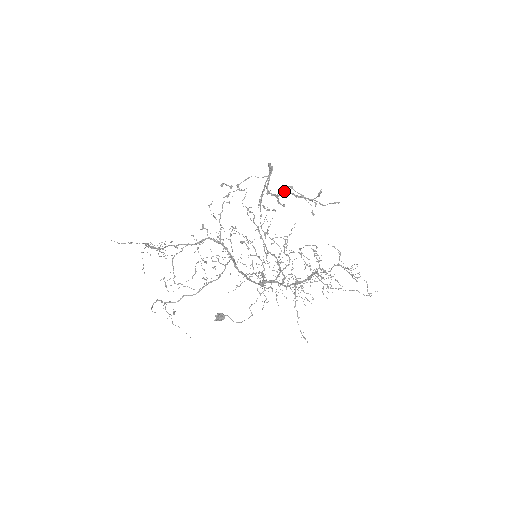
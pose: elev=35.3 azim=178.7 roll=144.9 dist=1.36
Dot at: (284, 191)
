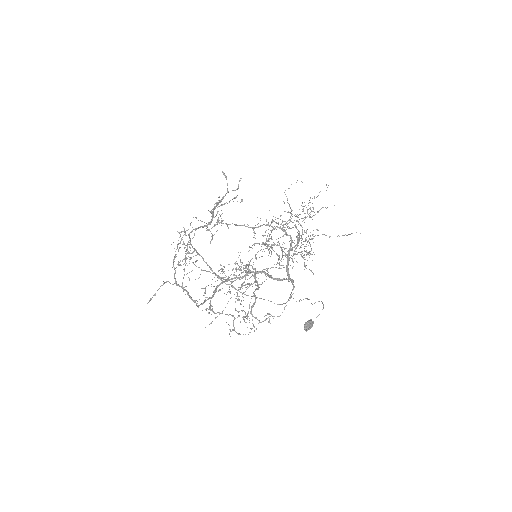
Dot at: (212, 213)
